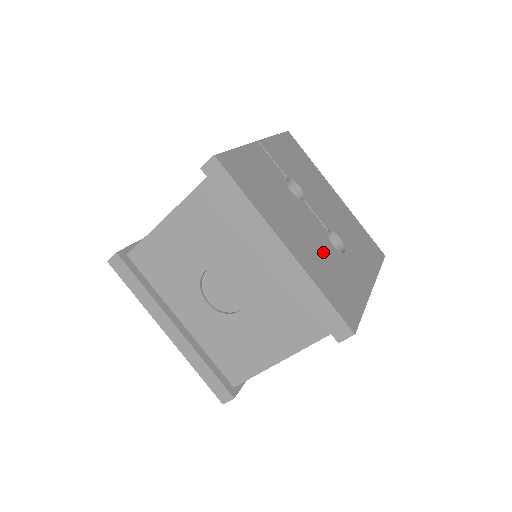
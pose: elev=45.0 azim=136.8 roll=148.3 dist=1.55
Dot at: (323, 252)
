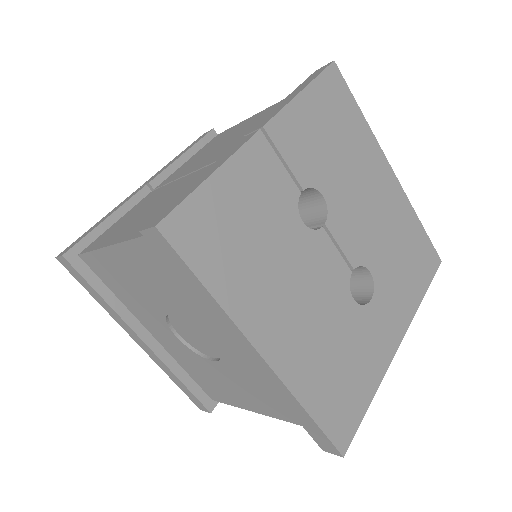
Dot at: (331, 326)
